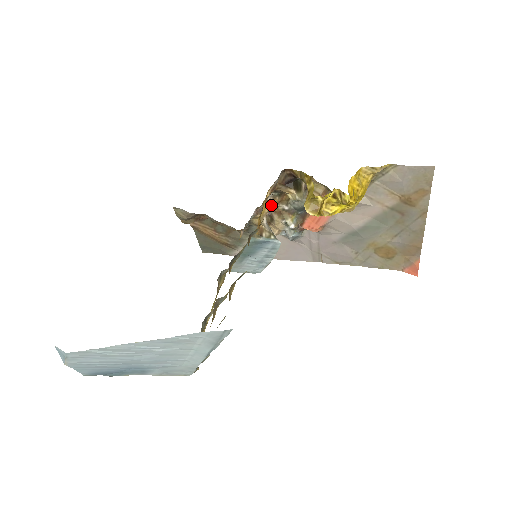
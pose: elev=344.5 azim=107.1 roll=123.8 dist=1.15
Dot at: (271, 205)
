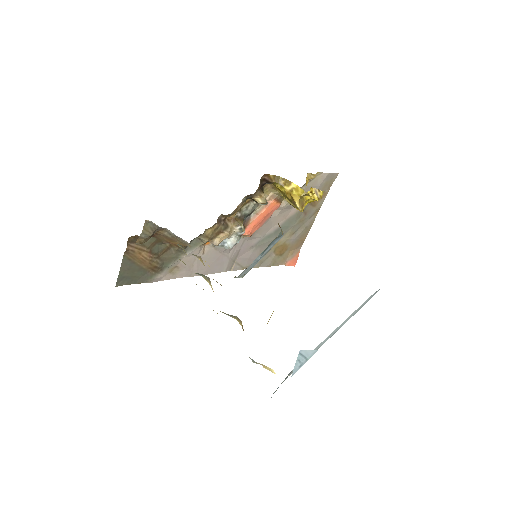
Dot at: (237, 211)
